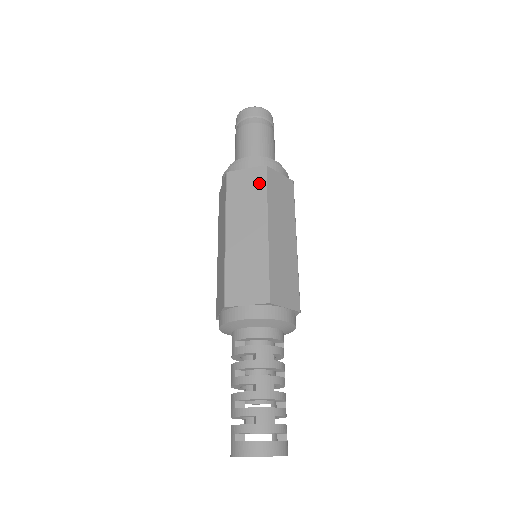
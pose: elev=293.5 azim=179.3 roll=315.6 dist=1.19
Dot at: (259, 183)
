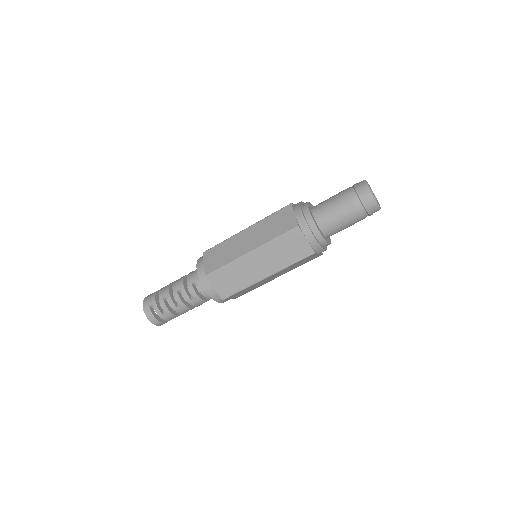
Dot at: (299, 256)
